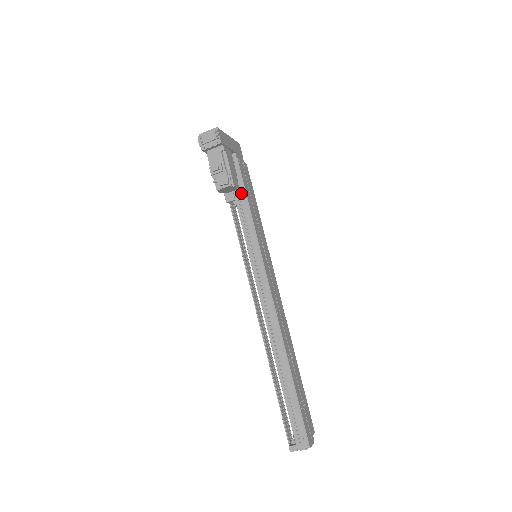
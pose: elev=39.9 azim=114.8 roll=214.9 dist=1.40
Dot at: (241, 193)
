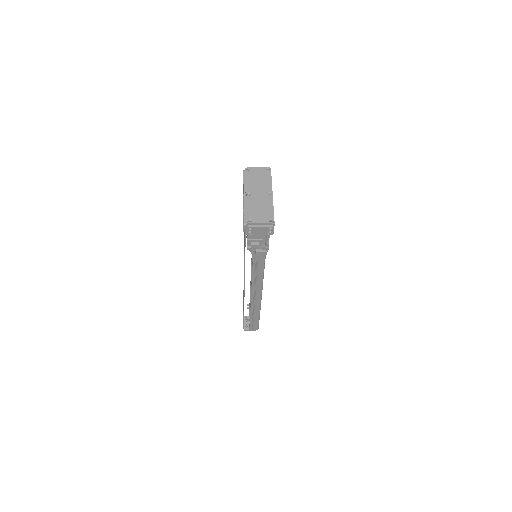
Dot at: occluded
